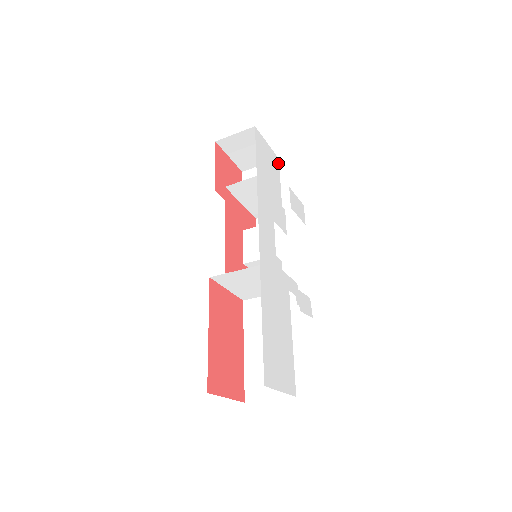
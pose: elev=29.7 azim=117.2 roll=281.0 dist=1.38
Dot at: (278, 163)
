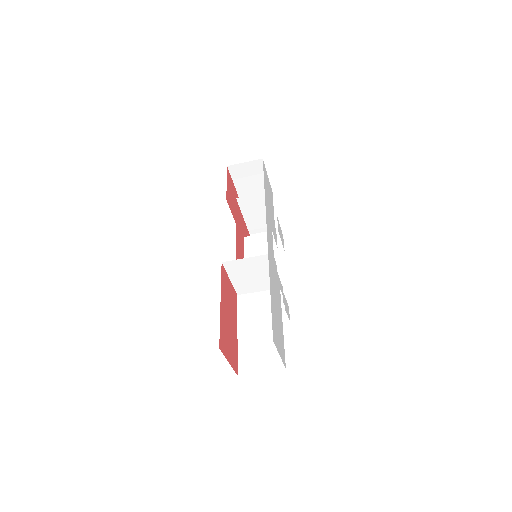
Dot at: (272, 194)
